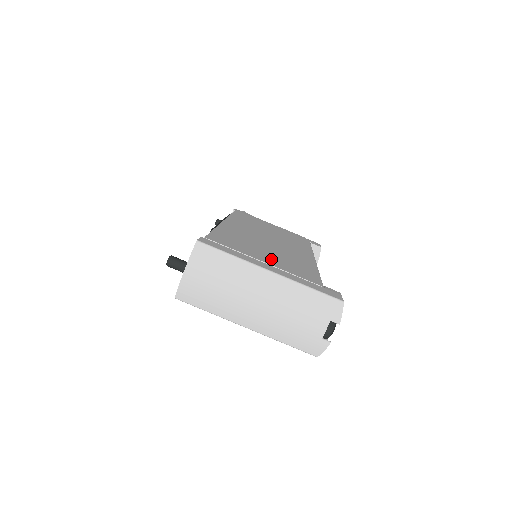
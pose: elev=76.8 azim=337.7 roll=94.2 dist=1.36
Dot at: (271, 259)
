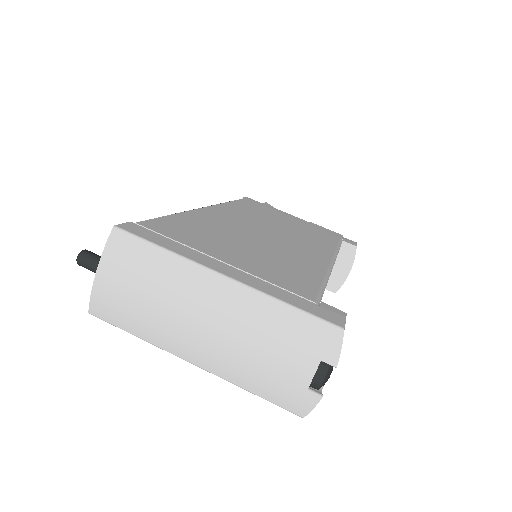
Dot at: (243, 257)
